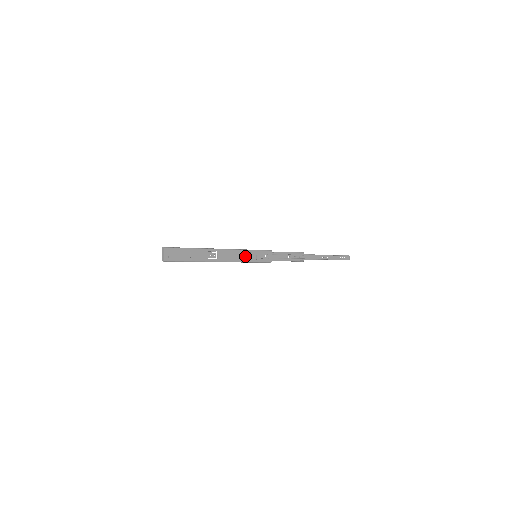
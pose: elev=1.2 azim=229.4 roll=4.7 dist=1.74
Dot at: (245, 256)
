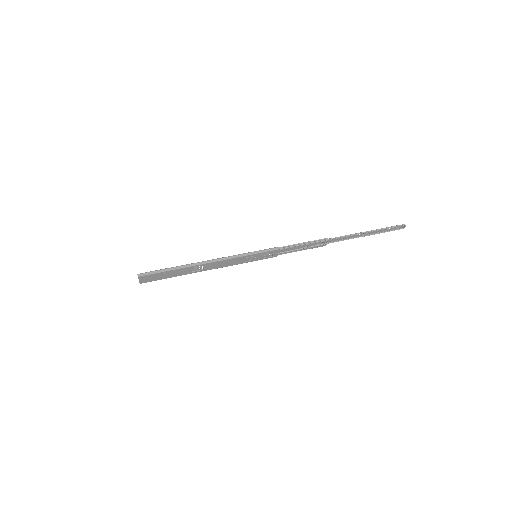
Dot at: (240, 260)
